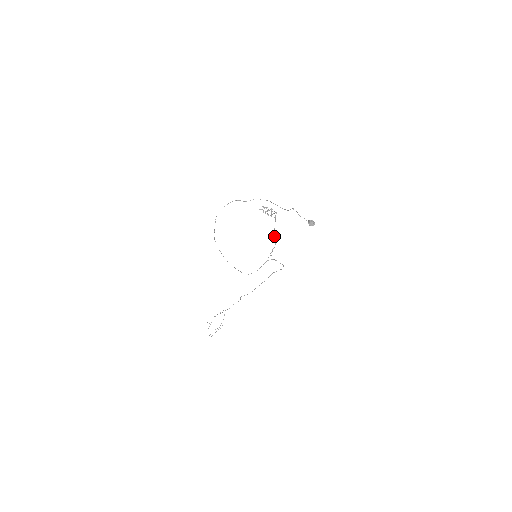
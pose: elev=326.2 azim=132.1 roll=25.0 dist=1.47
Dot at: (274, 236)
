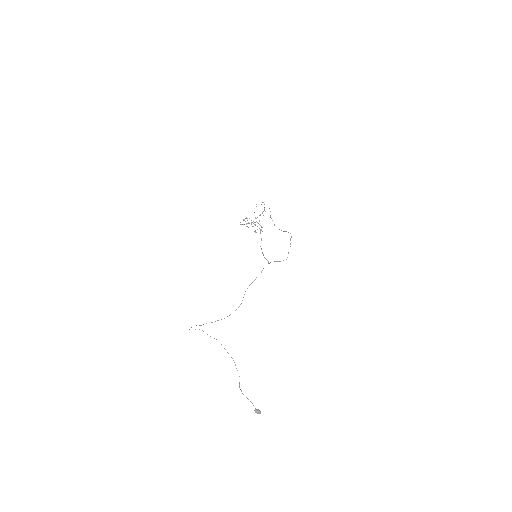
Dot at: (264, 257)
